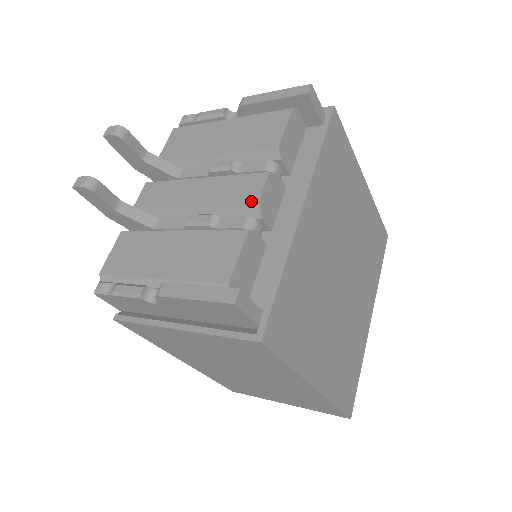
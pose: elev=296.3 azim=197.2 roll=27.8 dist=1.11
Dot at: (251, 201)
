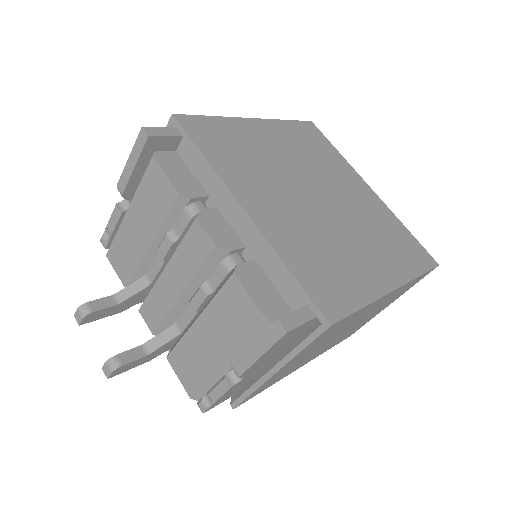
Dot at: (211, 251)
